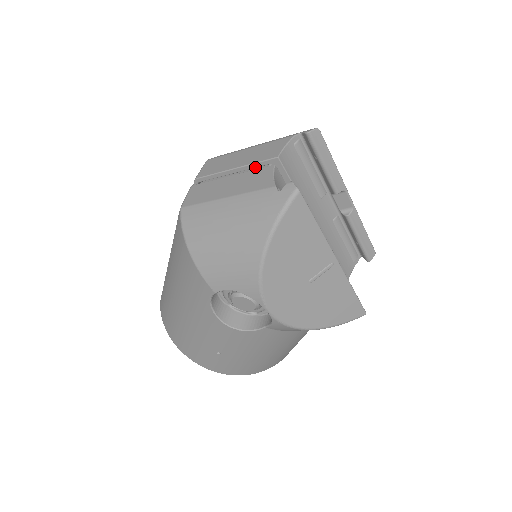
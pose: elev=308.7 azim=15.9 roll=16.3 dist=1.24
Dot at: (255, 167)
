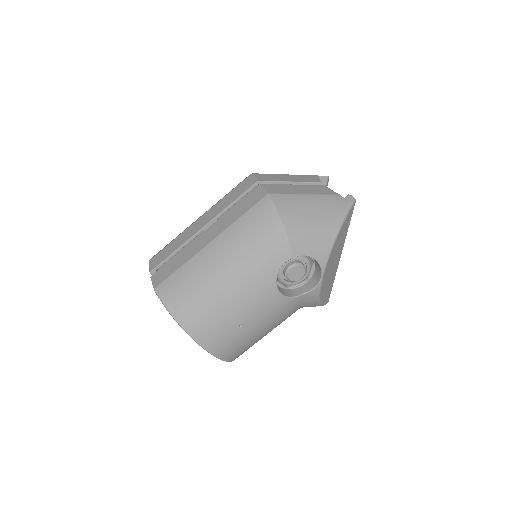
Dot at: occluded
